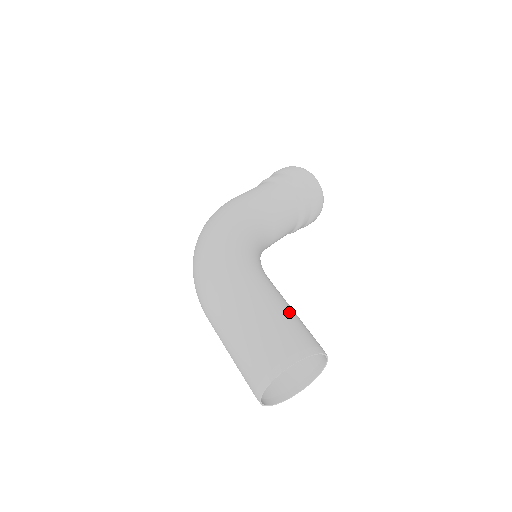
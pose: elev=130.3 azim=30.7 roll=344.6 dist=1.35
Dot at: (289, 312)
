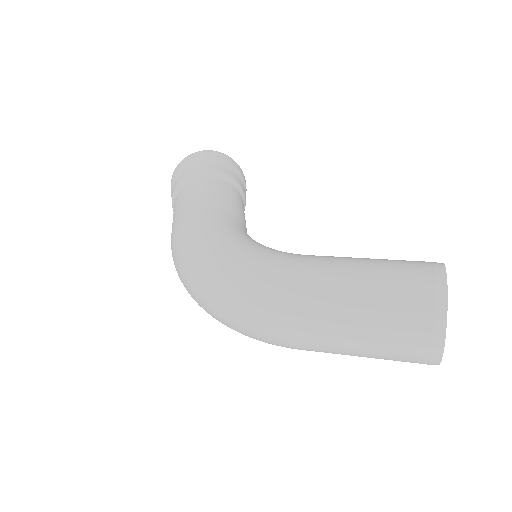
Dot at: (374, 260)
